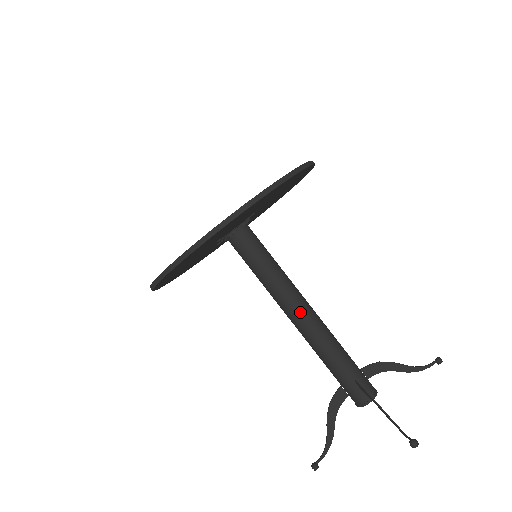
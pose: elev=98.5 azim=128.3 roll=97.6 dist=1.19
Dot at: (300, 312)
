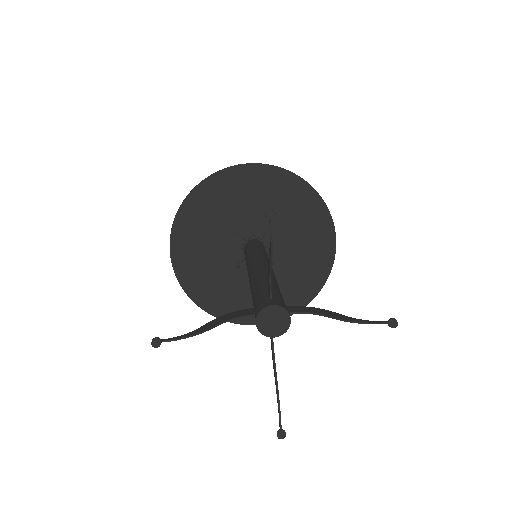
Dot at: (259, 263)
